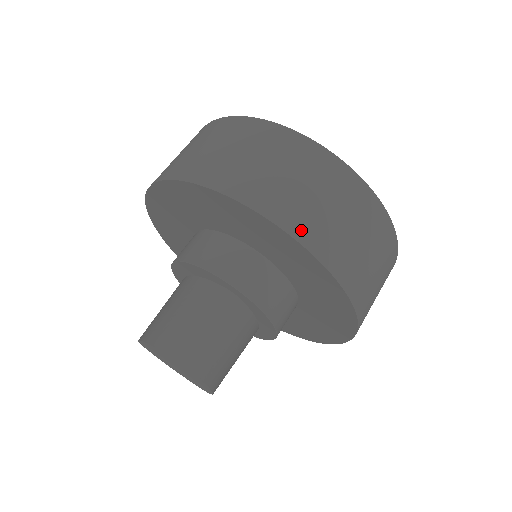
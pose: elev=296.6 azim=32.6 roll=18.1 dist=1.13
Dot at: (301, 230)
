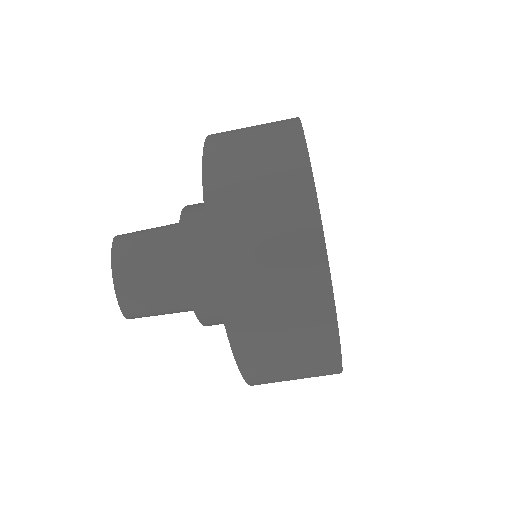
Dot at: (256, 380)
